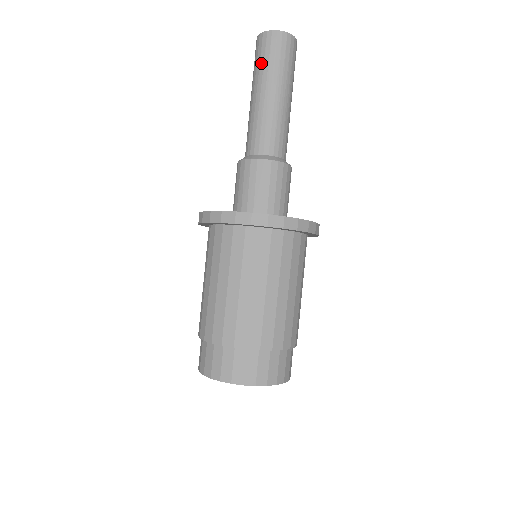
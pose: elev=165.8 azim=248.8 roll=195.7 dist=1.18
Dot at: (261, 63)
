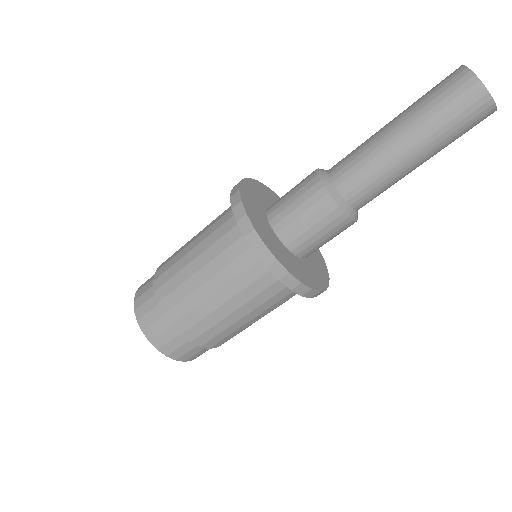
Dot at: (426, 96)
